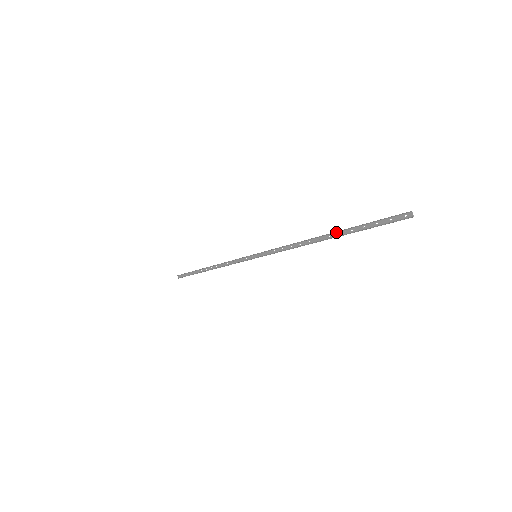
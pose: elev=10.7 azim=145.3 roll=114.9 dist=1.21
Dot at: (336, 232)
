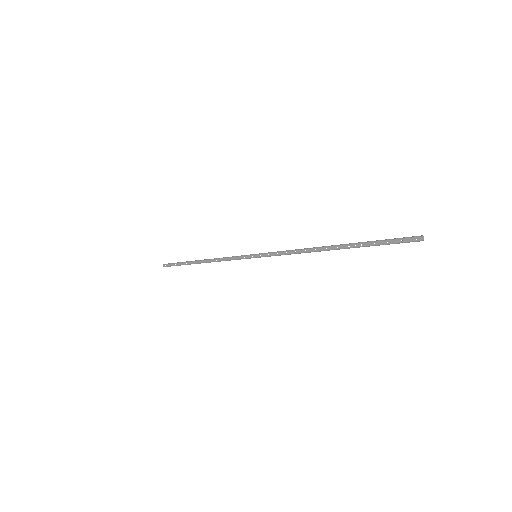
Dot at: (345, 244)
